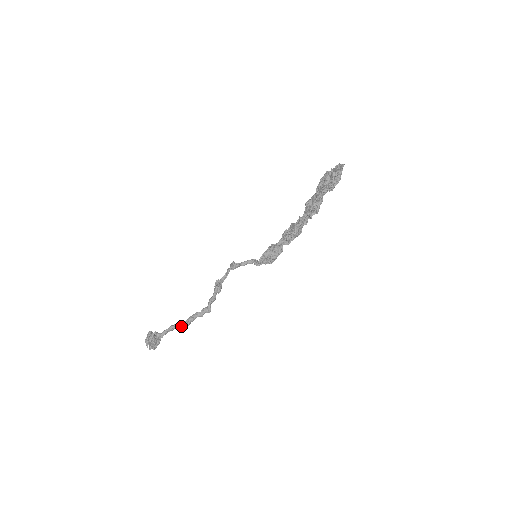
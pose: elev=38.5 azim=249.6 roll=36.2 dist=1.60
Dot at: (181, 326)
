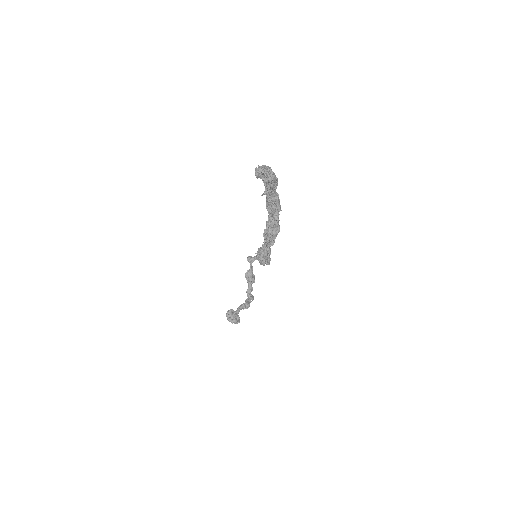
Dot at: (244, 308)
